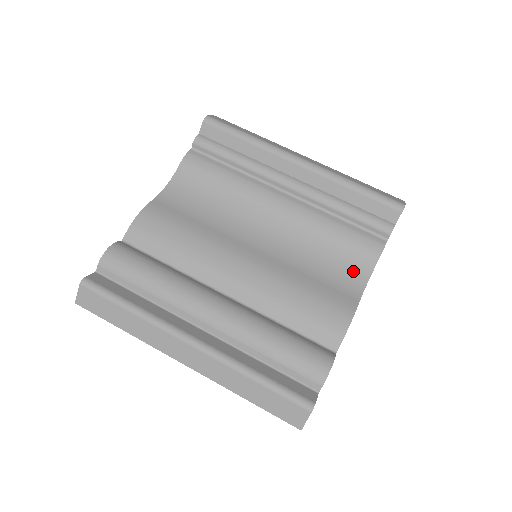
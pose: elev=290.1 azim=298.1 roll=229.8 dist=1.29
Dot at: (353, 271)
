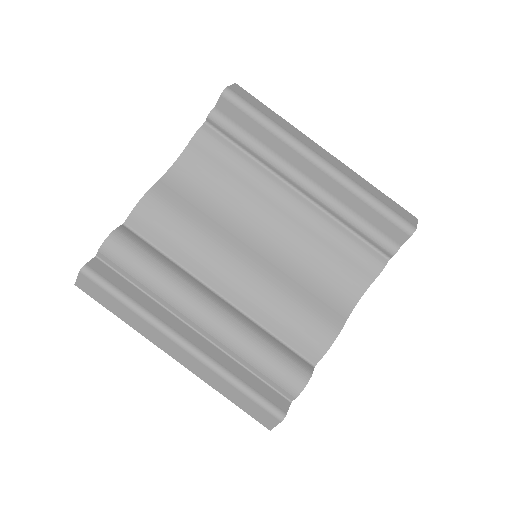
Dot at: (348, 286)
